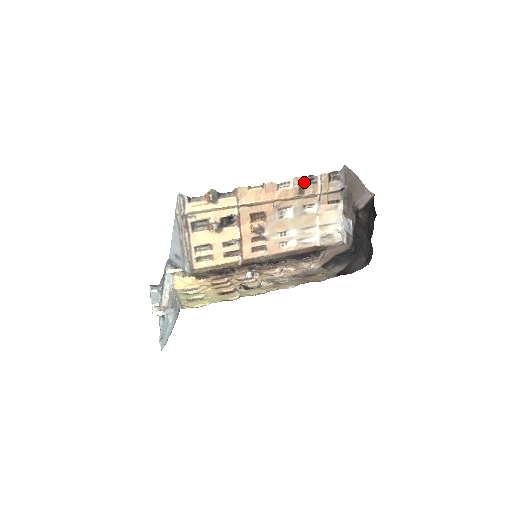
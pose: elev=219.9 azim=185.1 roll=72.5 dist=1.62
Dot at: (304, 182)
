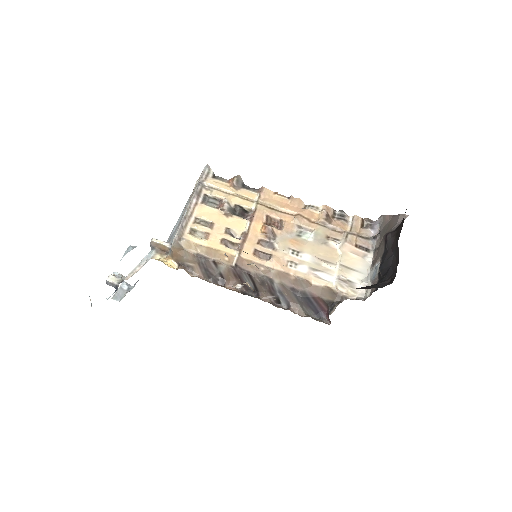
Dot at: (334, 215)
